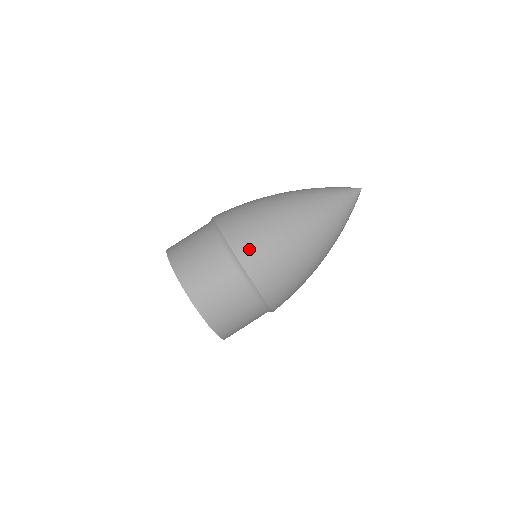
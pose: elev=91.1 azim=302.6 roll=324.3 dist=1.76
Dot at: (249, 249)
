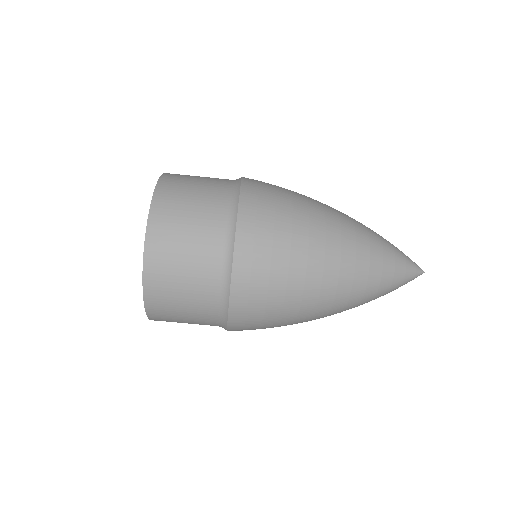
Dot at: (250, 304)
